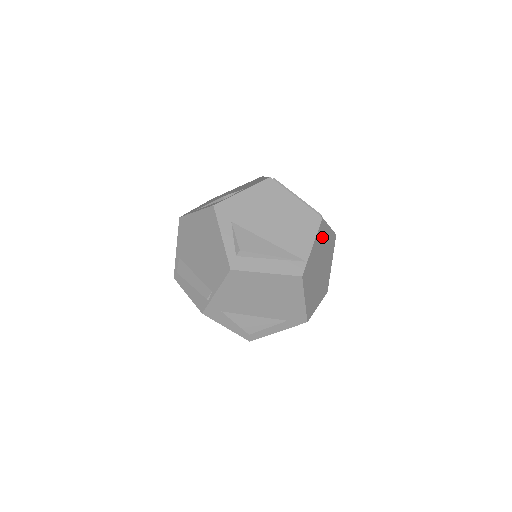
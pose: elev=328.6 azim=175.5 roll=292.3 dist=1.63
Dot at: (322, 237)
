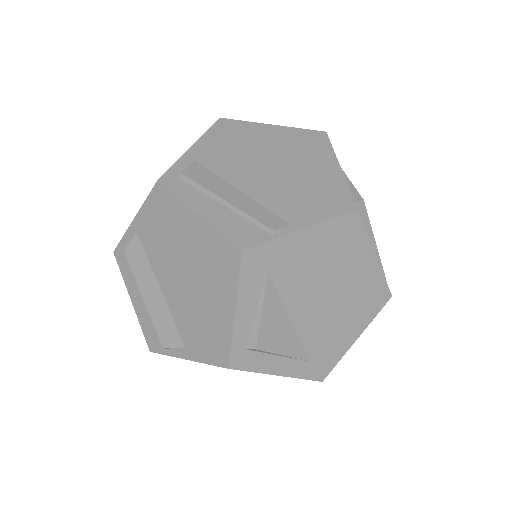
Dot at: occluded
